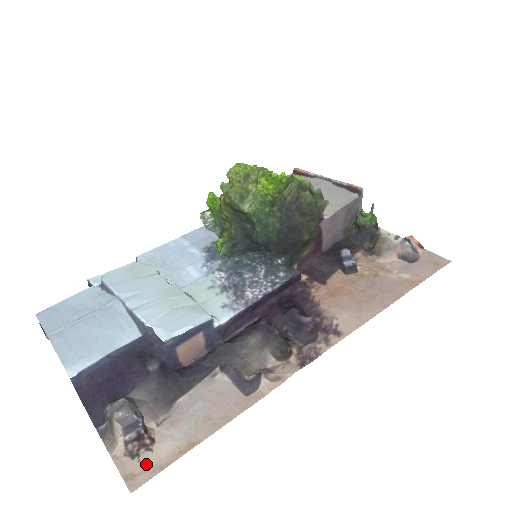
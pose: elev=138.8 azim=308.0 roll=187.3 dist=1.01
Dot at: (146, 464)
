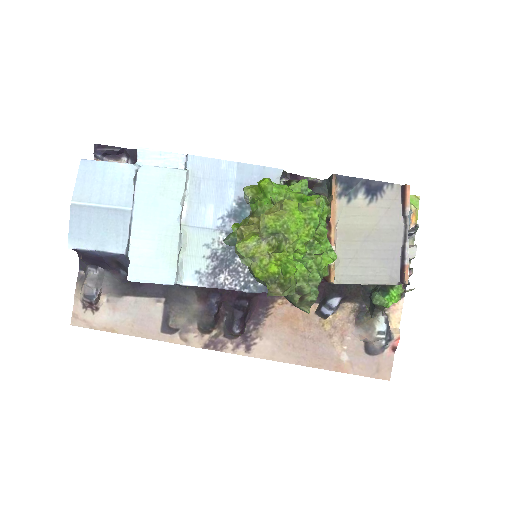
Dot at: (86, 318)
